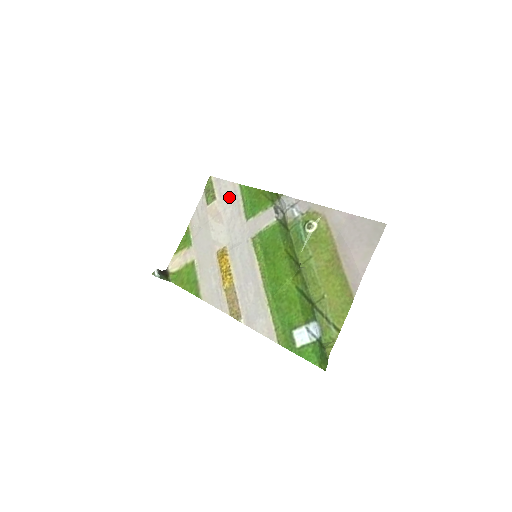
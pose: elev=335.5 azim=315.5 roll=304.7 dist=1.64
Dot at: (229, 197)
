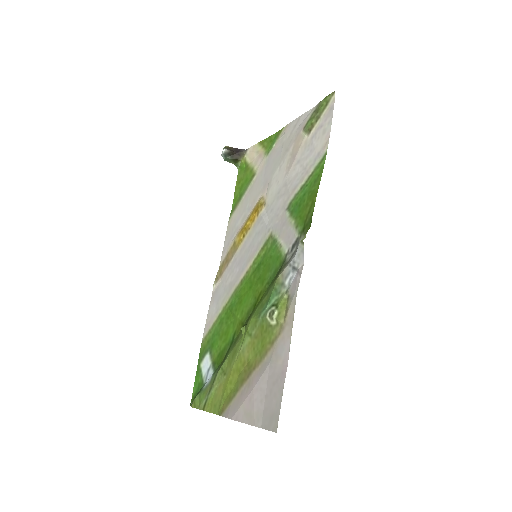
Dot at: (311, 152)
